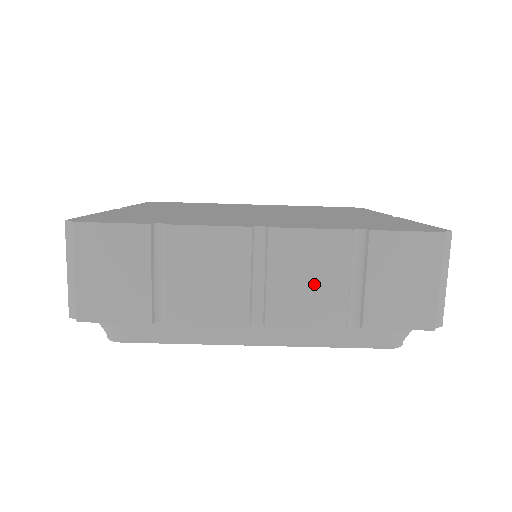
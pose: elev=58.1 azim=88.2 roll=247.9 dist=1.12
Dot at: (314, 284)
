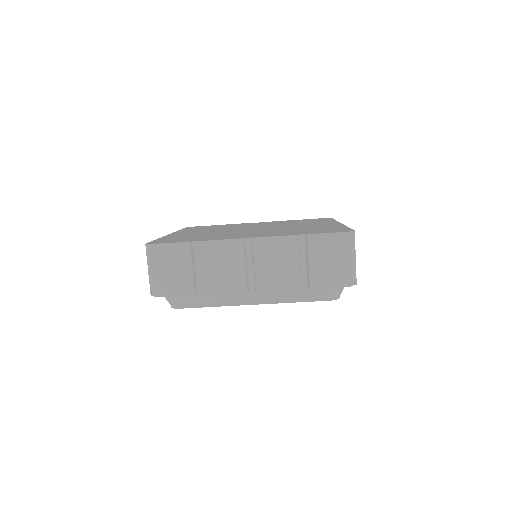
Dot at: (280, 266)
